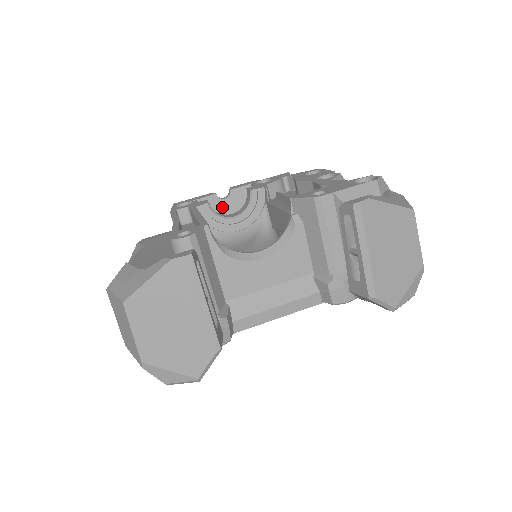
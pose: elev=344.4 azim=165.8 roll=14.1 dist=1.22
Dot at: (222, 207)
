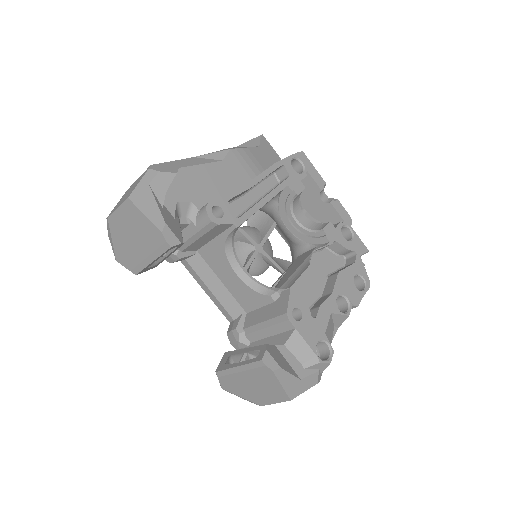
Dot at: (313, 199)
